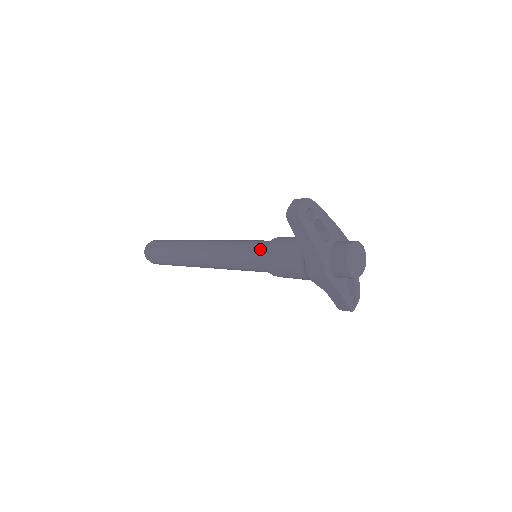
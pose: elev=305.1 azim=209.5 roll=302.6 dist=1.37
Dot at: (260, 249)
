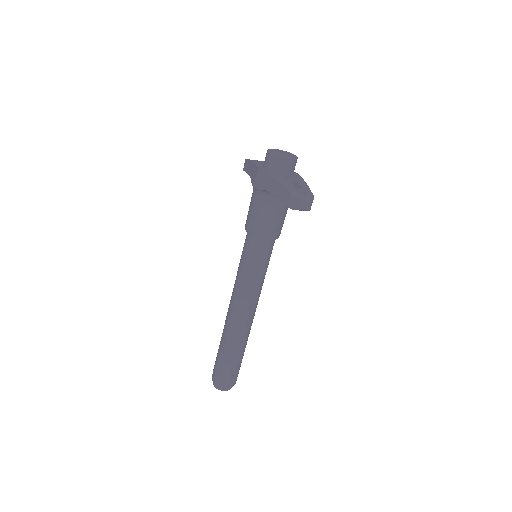
Dot at: occluded
